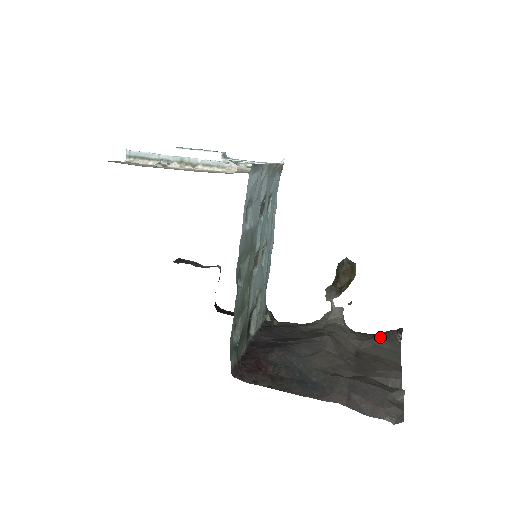
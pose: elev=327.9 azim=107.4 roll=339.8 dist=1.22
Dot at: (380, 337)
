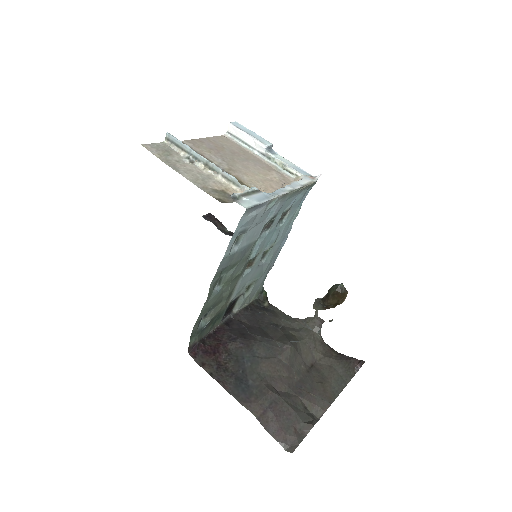
Dot at: (341, 360)
